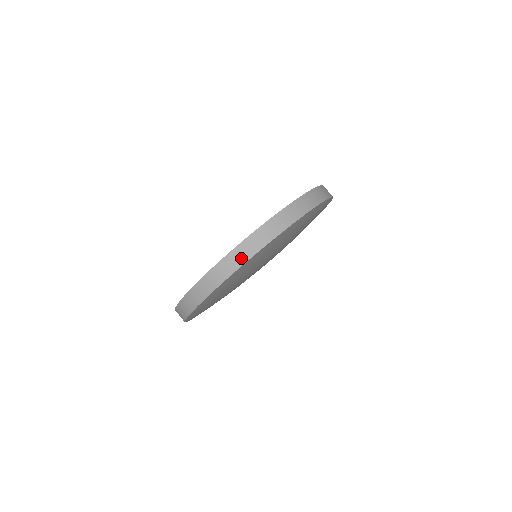
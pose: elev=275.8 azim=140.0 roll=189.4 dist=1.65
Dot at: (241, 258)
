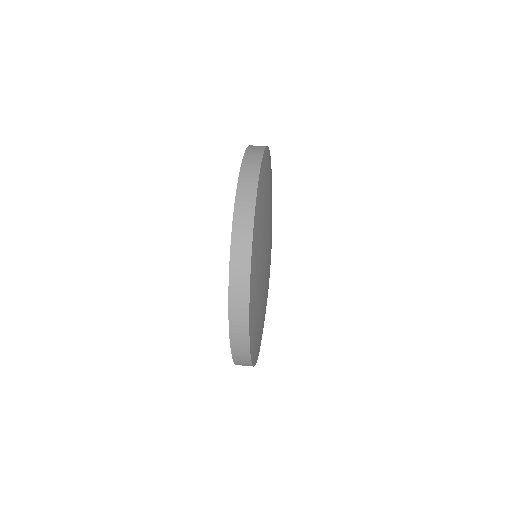
Dot at: (245, 240)
